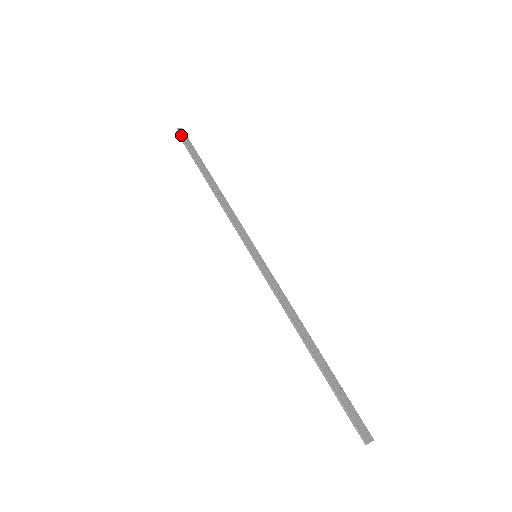
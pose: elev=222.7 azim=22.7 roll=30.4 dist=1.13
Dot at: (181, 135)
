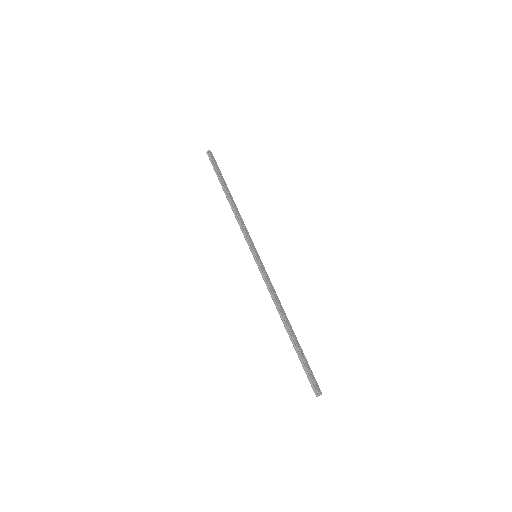
Dot at: (210, 155)
